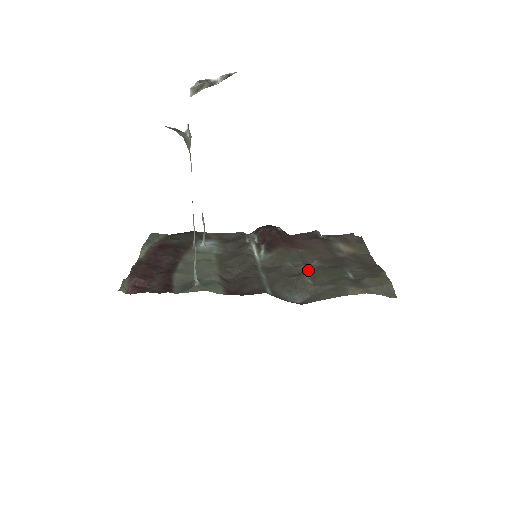
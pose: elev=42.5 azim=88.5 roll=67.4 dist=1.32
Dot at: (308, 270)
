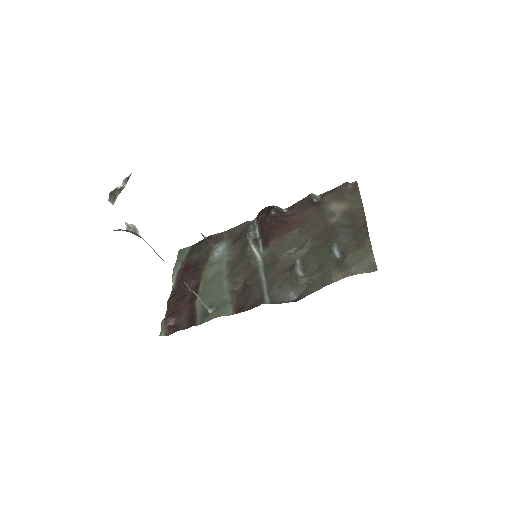
Dot at: (301, 256)
